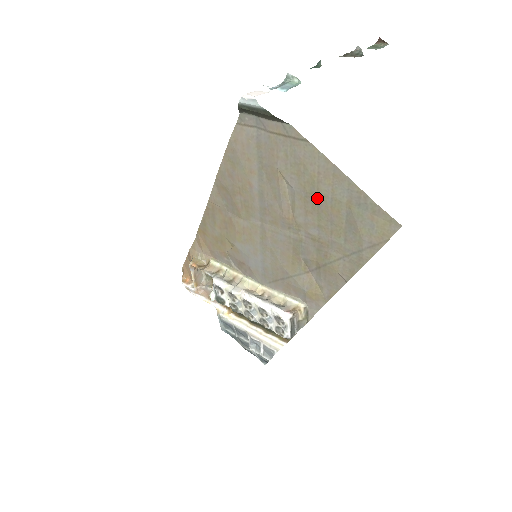
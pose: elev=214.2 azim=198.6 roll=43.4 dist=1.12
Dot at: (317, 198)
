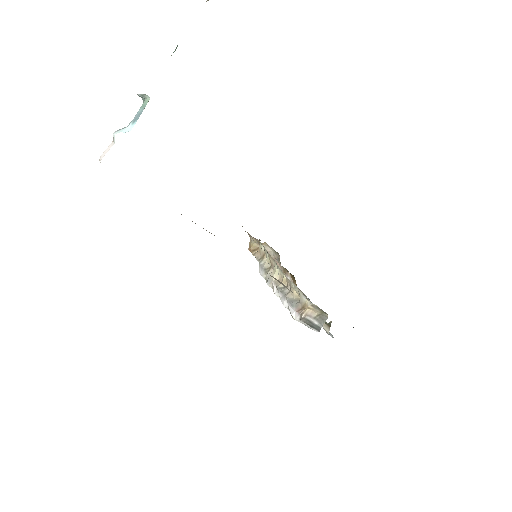
Dot at: occluded
